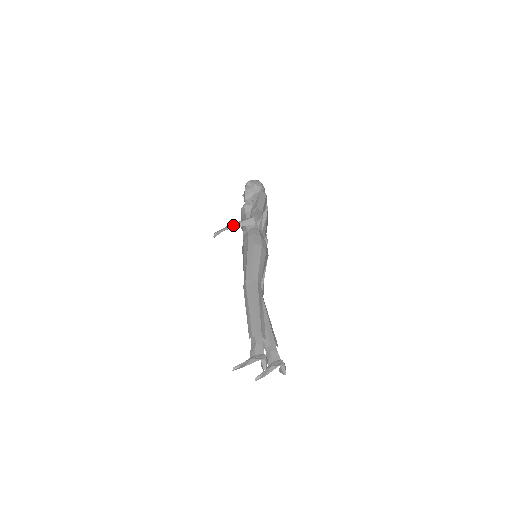
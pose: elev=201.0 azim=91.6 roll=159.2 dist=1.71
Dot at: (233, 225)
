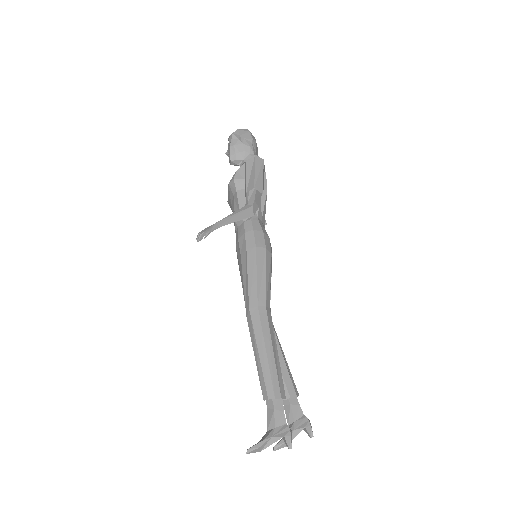
Dot at: (224, 222)
